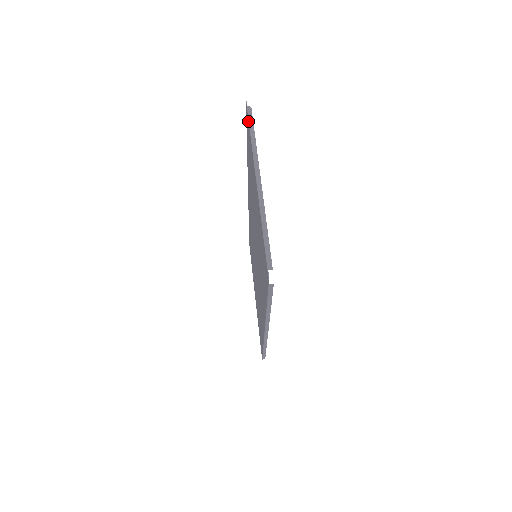
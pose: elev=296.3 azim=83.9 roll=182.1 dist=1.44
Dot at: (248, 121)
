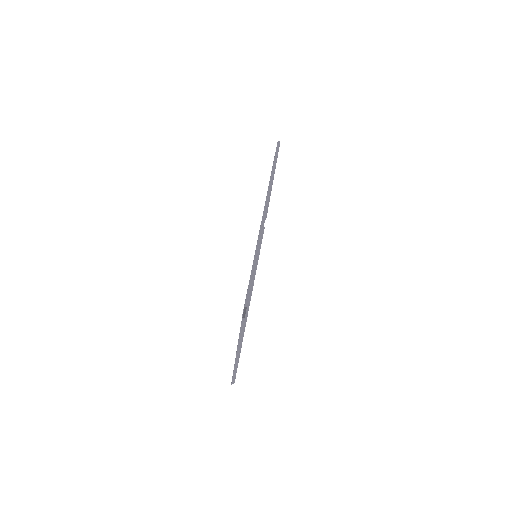
Dot at: (241, 324)
